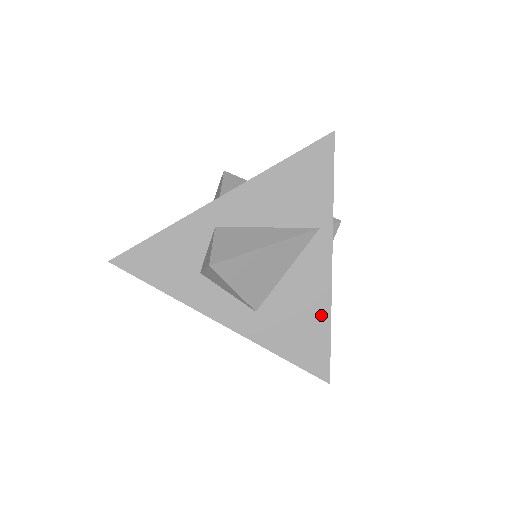
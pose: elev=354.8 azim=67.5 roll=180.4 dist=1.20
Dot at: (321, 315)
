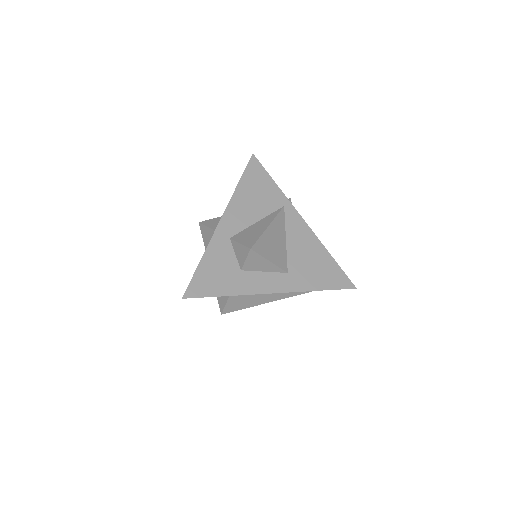
Dot at: (321, 252)
